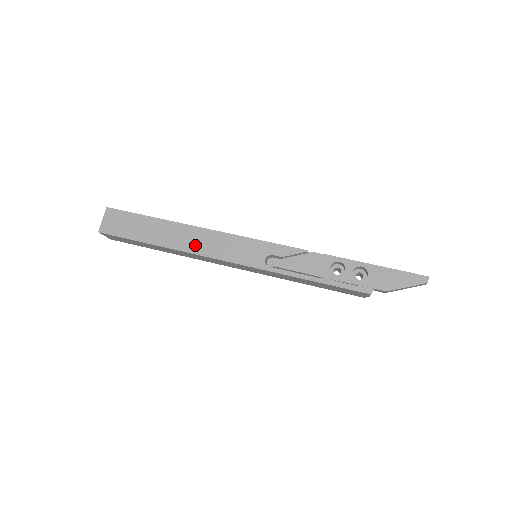
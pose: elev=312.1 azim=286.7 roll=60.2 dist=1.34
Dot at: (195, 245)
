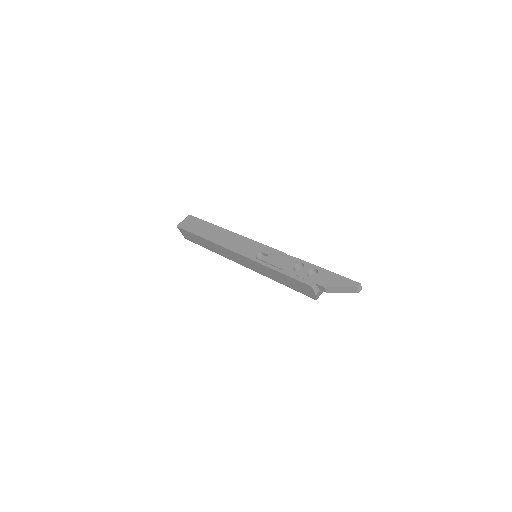
Dot at: (222, 240)
